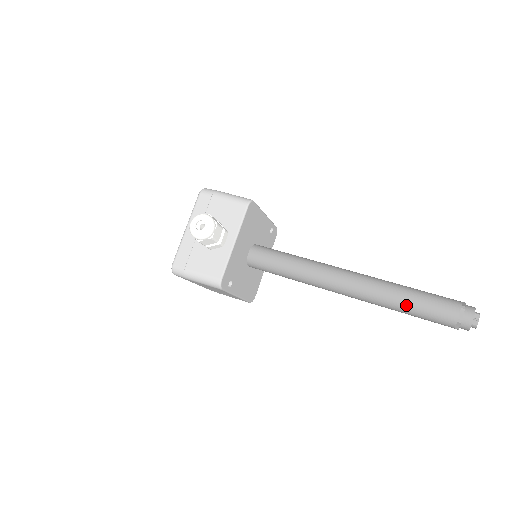
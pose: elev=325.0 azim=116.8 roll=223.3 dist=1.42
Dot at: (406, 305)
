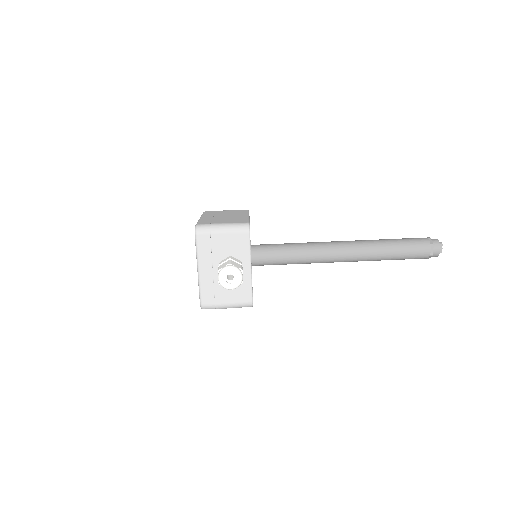
Dot at: (392, 257)
